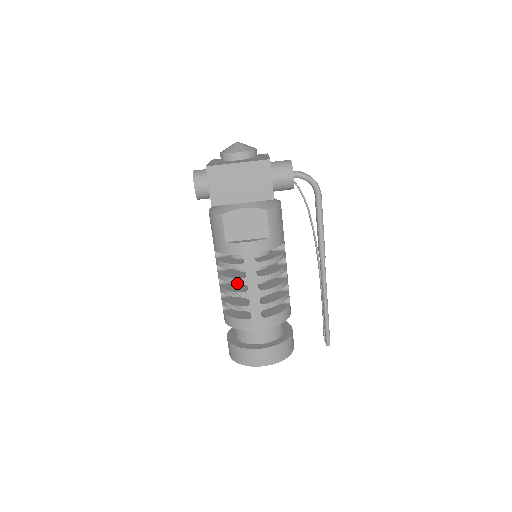
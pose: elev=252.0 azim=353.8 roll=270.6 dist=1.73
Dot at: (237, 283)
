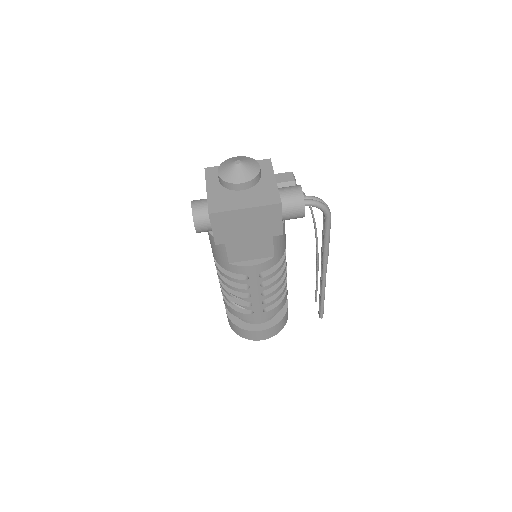
Dot at: occluded
